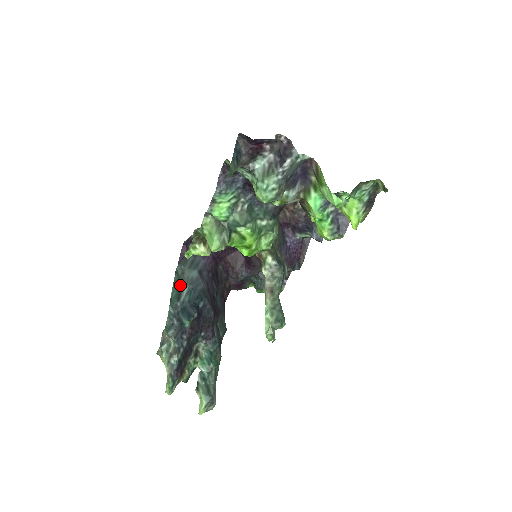
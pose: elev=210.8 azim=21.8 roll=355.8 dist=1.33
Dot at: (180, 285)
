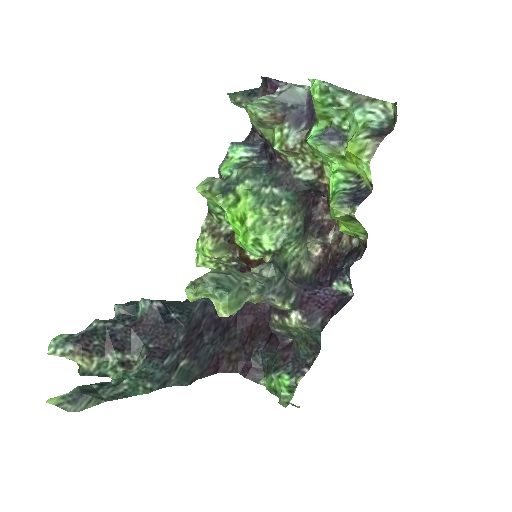
Dot at: (175, 301)
